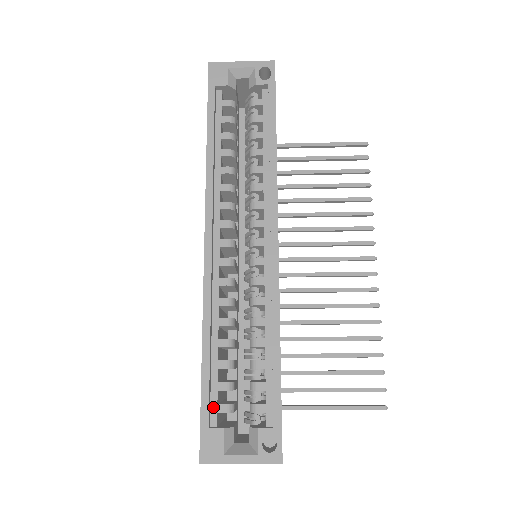
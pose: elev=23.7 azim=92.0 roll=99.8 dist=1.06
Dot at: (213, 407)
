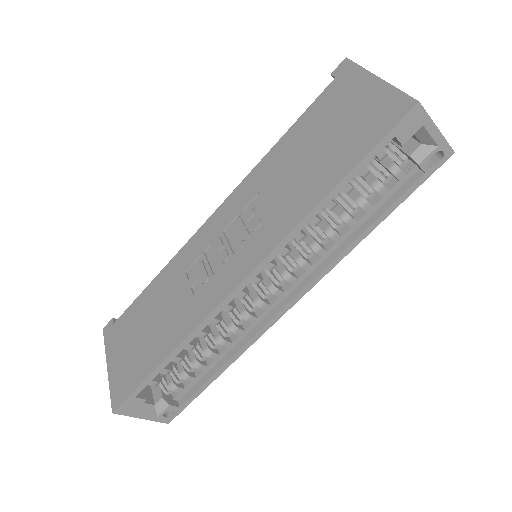
Dot at: occluded
